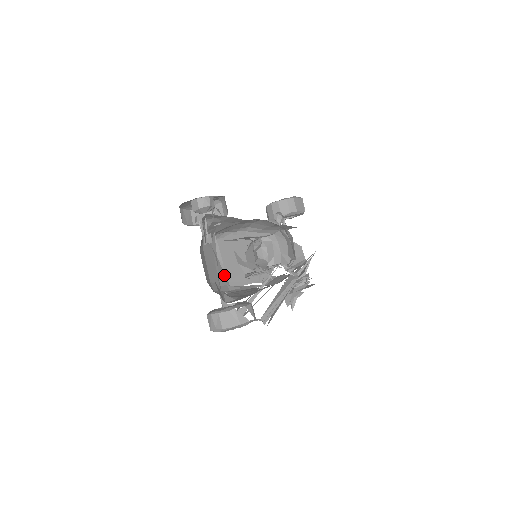
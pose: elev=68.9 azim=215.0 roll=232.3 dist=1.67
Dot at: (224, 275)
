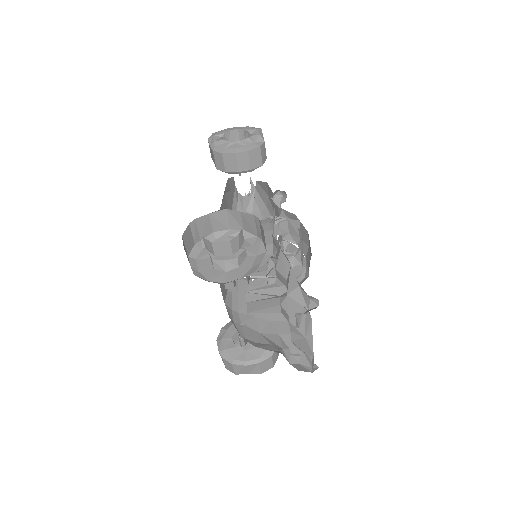
Dot at: (307, 349)
